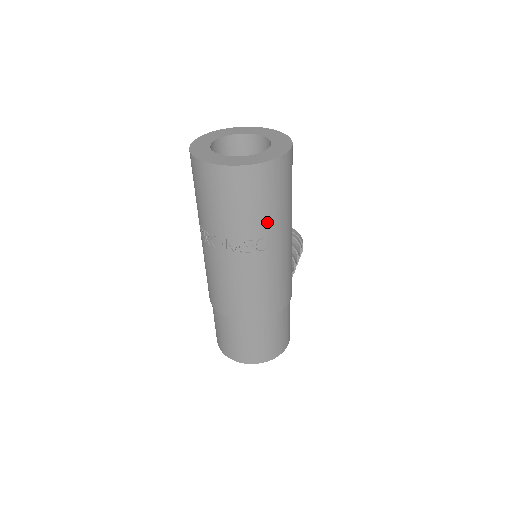
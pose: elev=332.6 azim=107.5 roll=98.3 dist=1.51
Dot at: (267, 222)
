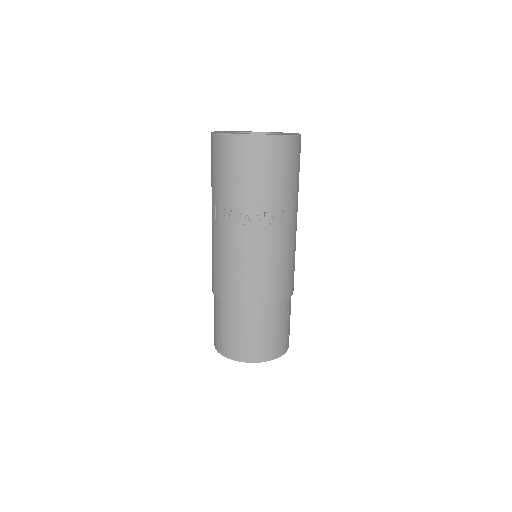
Dot at: (284, 195)
